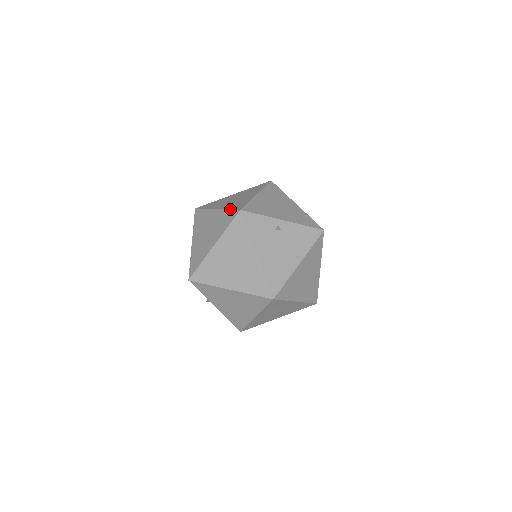
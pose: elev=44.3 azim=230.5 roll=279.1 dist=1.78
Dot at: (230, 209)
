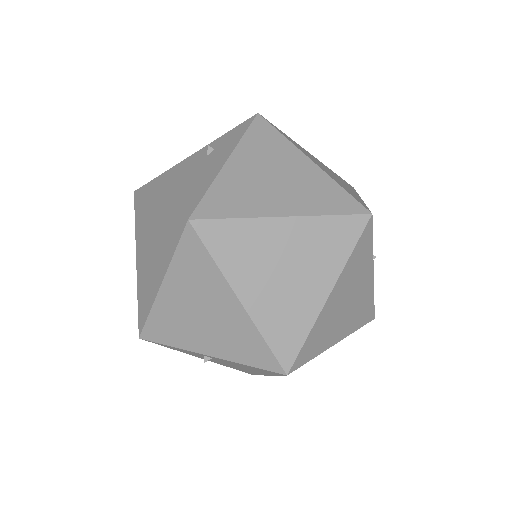
Dot at: occluded
